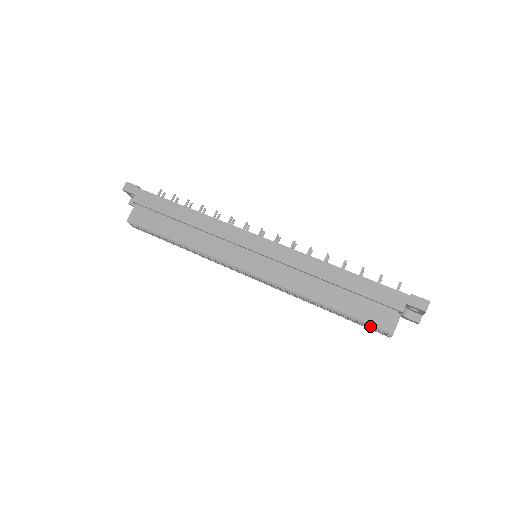
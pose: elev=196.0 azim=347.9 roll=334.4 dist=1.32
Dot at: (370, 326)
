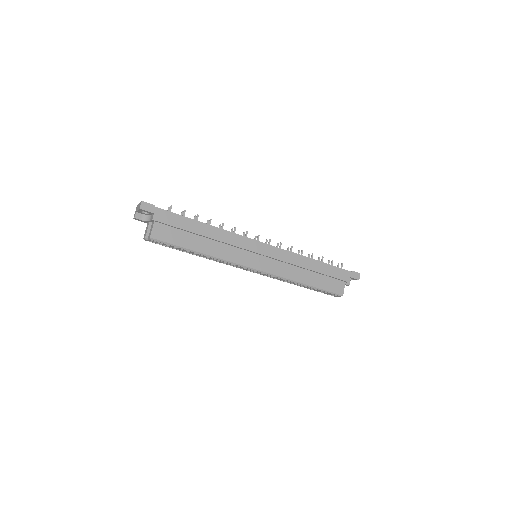
Dot at: (333, 294)
